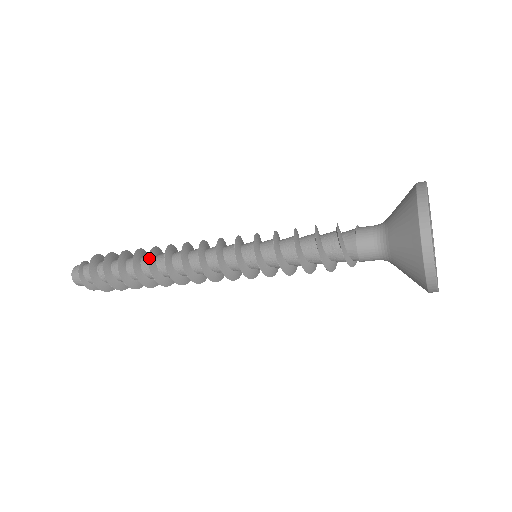
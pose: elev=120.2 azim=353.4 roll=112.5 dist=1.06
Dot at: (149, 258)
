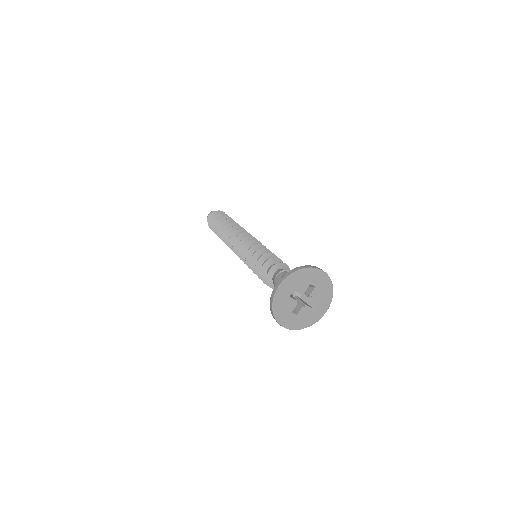
Dot at: (223, 230)
